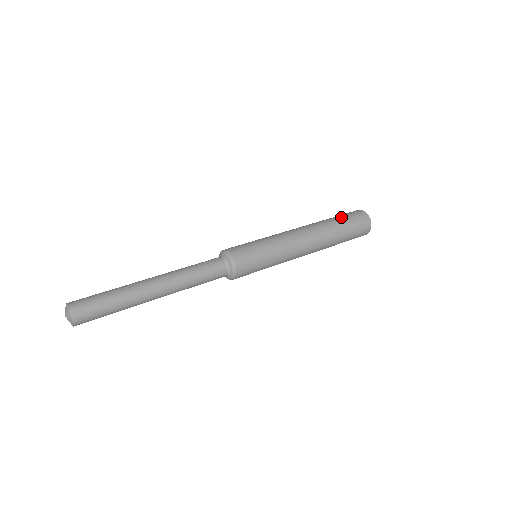
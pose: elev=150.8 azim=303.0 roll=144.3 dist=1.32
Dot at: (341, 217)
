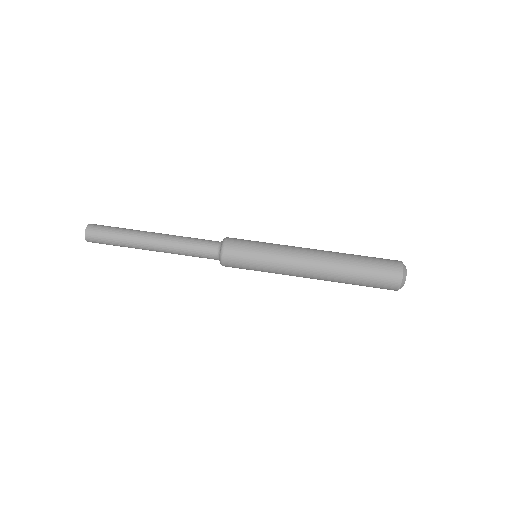
Dot at: (368, 268)
